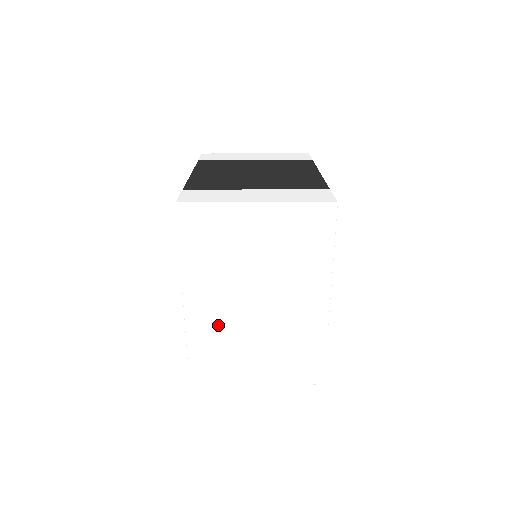
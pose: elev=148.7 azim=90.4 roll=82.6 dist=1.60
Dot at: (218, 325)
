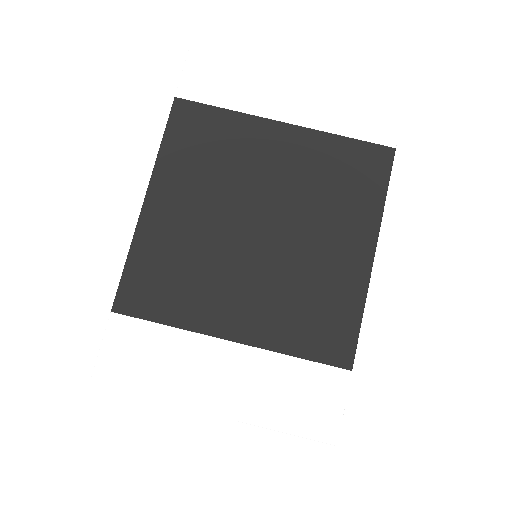
Dot at: occluded
